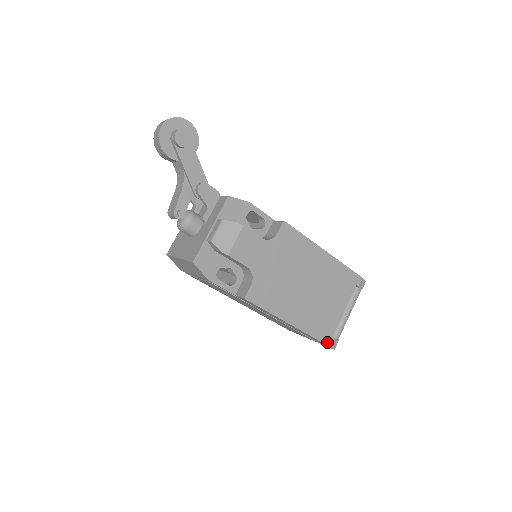
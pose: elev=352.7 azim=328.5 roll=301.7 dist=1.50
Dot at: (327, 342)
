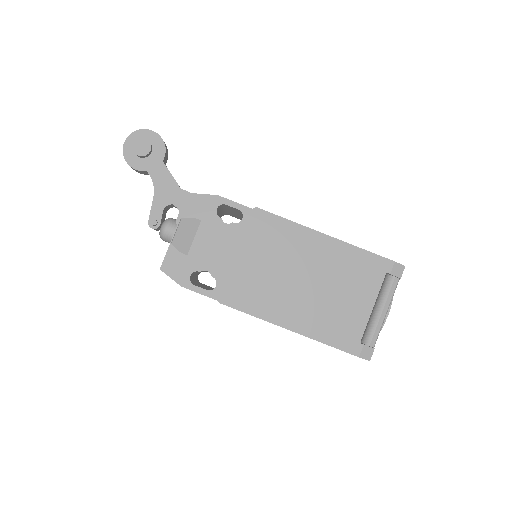
Dot at: (352, 351)
